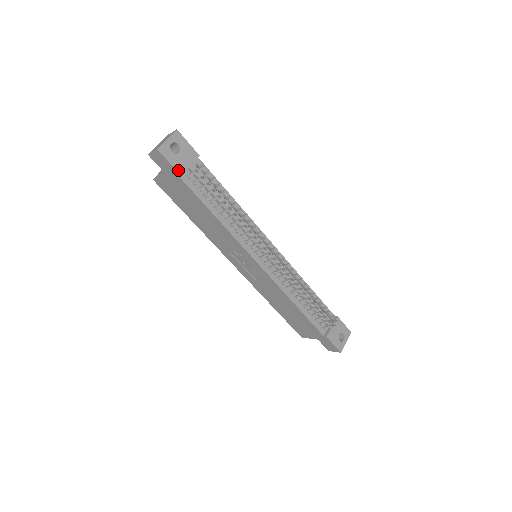
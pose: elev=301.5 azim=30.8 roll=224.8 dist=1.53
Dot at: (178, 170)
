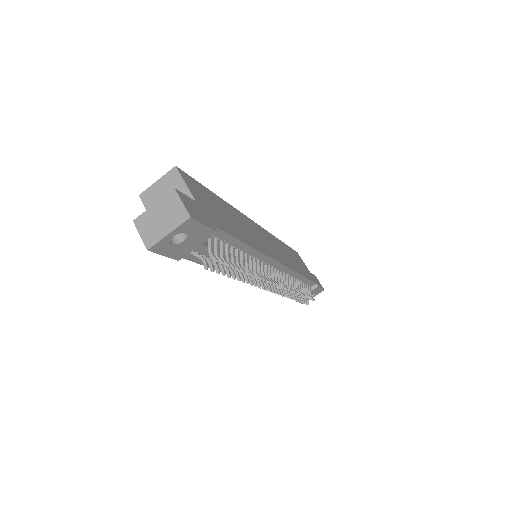
Dot at: (175, 257)
